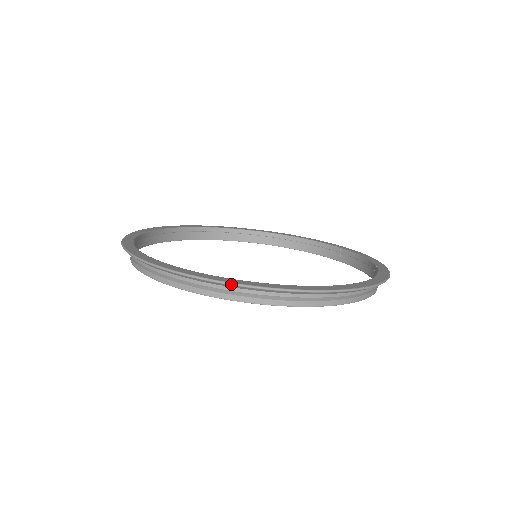
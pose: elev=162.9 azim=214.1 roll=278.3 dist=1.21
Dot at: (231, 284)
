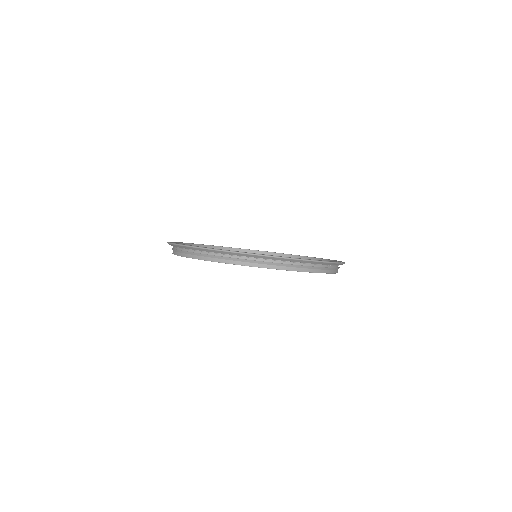
Dot at: (265, 256)
